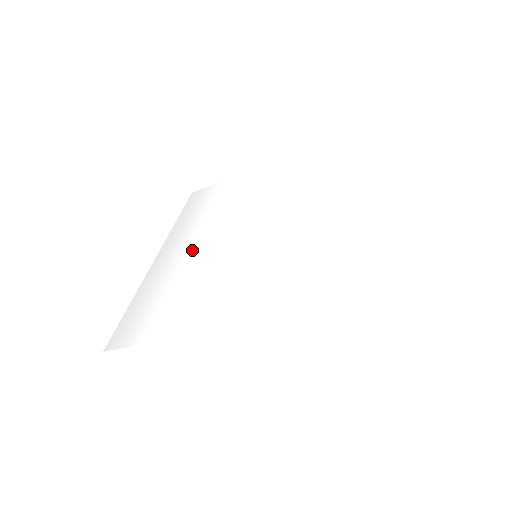
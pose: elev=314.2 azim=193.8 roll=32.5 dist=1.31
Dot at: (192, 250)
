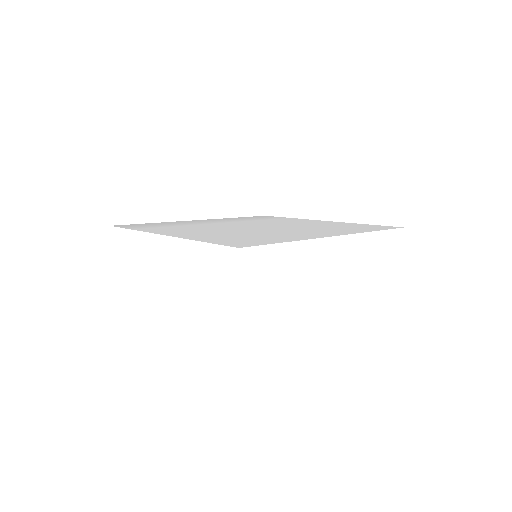
Dot at: (221, 223)
